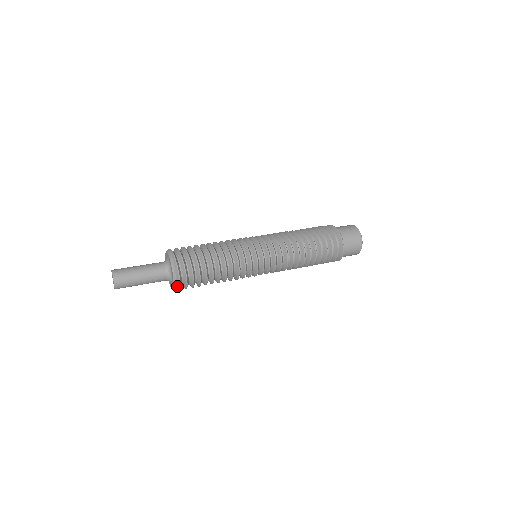
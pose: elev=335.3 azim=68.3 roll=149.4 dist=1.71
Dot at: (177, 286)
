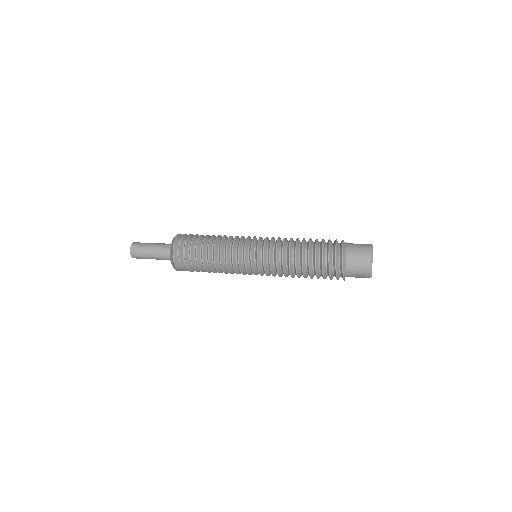
Dot at: occluded
